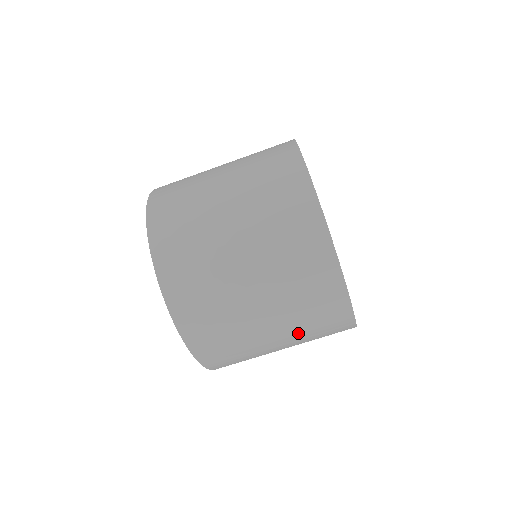
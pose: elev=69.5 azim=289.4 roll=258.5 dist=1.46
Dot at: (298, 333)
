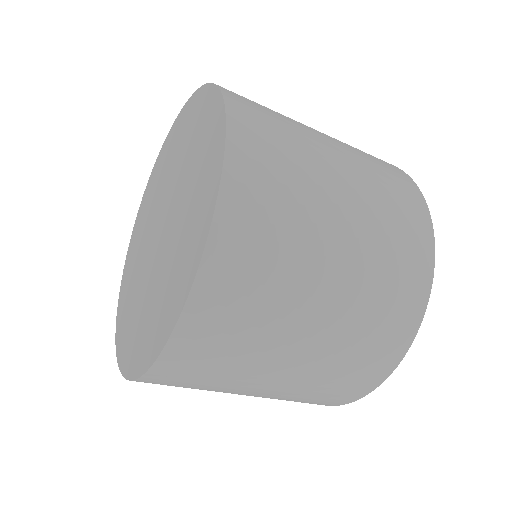
Dot at: occluded
